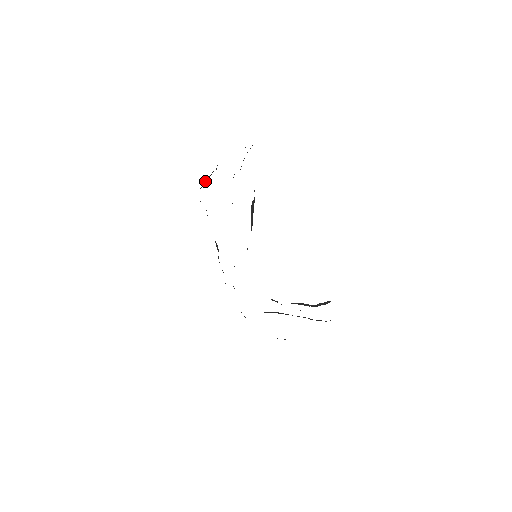
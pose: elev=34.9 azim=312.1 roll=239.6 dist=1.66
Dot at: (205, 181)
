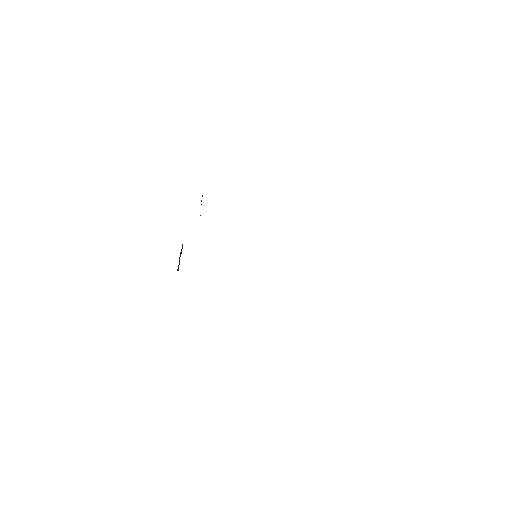
Dot at: (179, 259)
